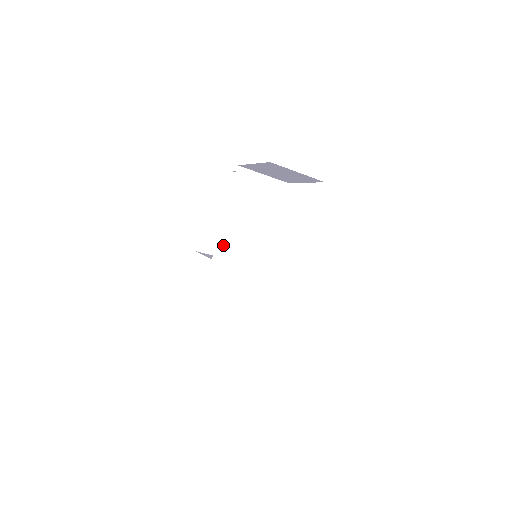
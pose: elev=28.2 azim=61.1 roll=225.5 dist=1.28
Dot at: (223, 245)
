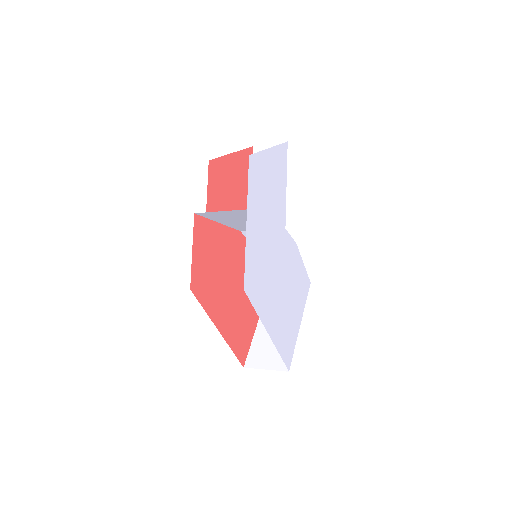
Dot at: (238, 227)
